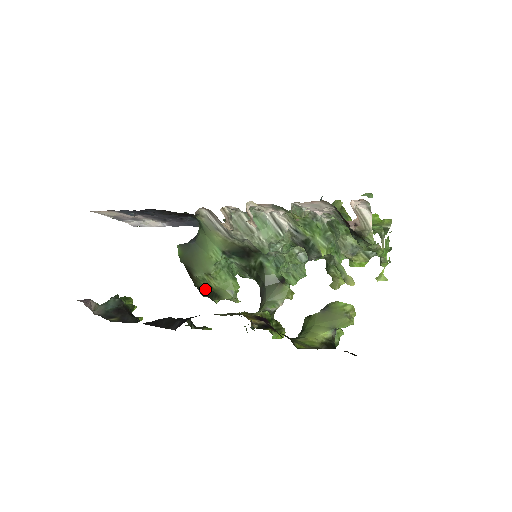
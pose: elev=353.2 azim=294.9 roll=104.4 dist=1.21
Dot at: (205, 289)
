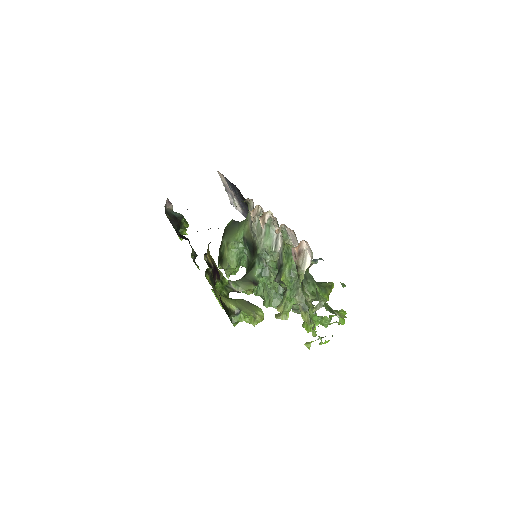
Dot at: (221, 255)
